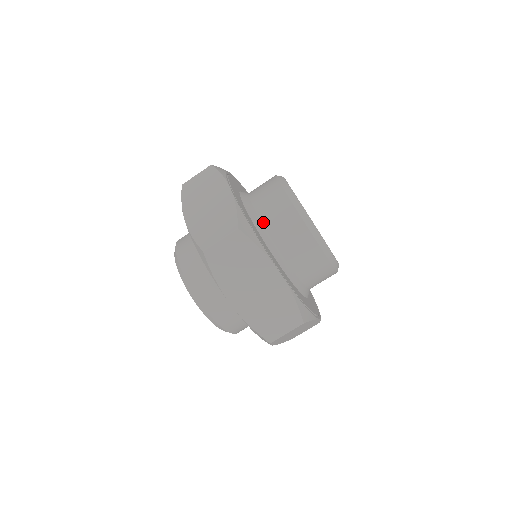
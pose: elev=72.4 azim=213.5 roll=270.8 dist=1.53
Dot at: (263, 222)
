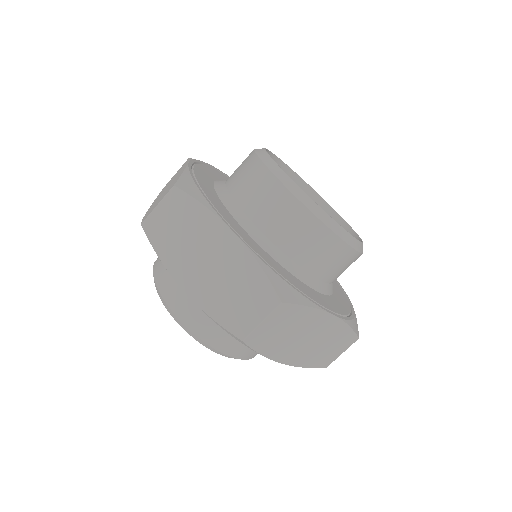
Dot at: (231, 192)
